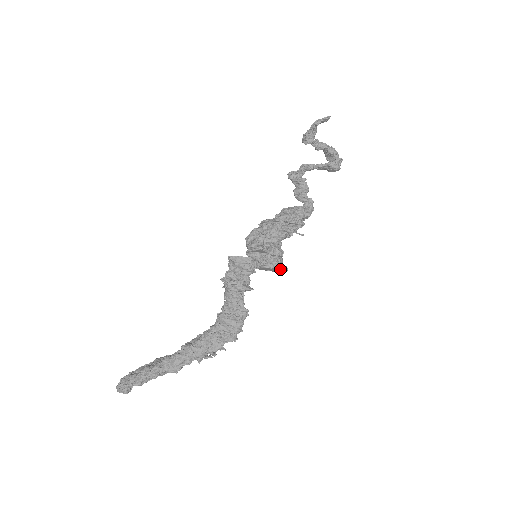
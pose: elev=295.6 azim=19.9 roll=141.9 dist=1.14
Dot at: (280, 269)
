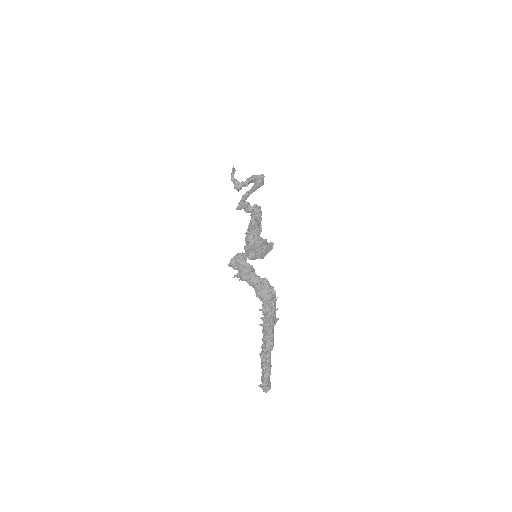
Dot at: (267, 246)
